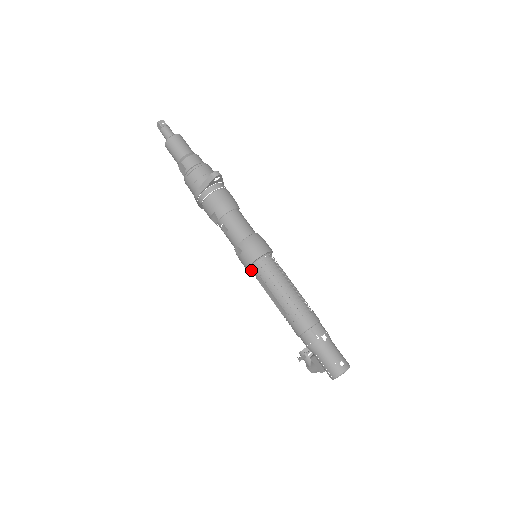
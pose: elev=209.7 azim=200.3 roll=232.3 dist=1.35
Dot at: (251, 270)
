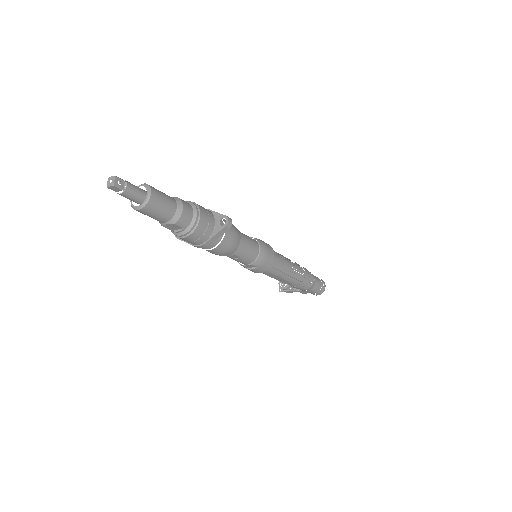
Dot at: occluded
